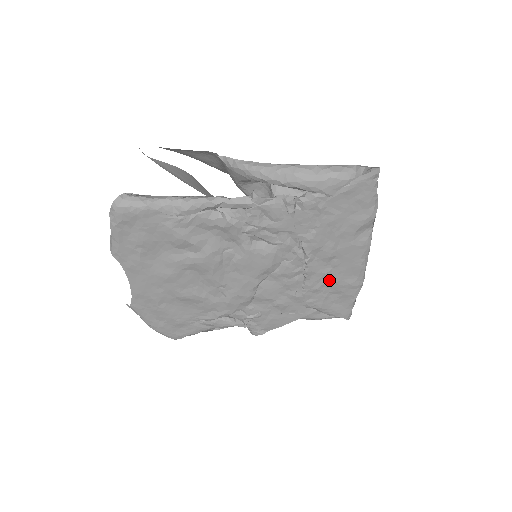
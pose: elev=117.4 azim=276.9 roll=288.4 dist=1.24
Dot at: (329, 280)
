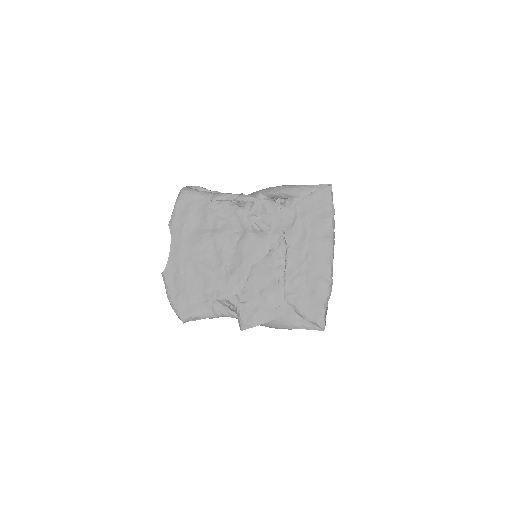
Dot at: (304, 274)
